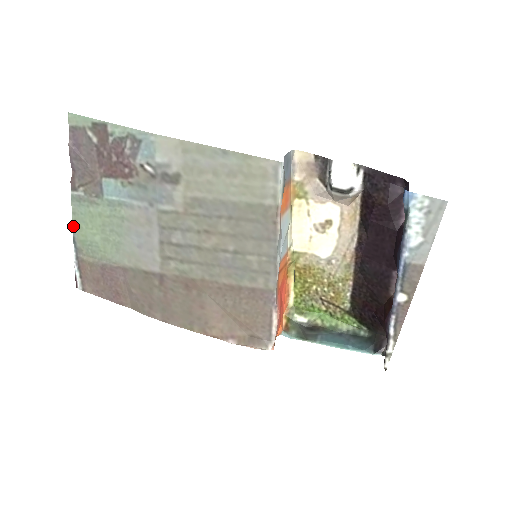
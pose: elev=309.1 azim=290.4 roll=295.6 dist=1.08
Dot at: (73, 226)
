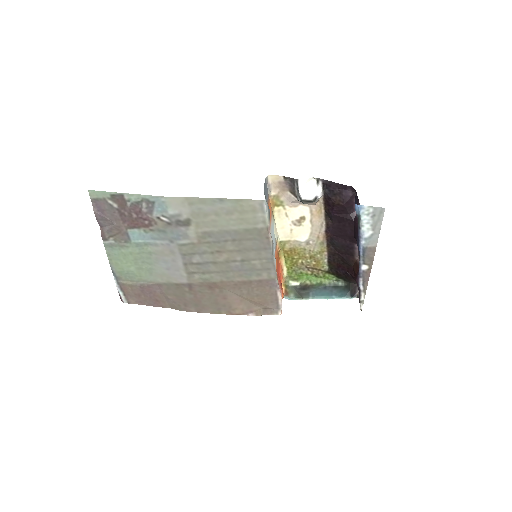
Dot at: (110, 263)
